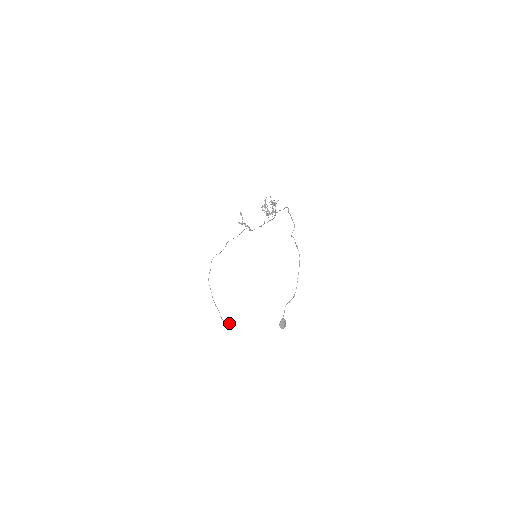
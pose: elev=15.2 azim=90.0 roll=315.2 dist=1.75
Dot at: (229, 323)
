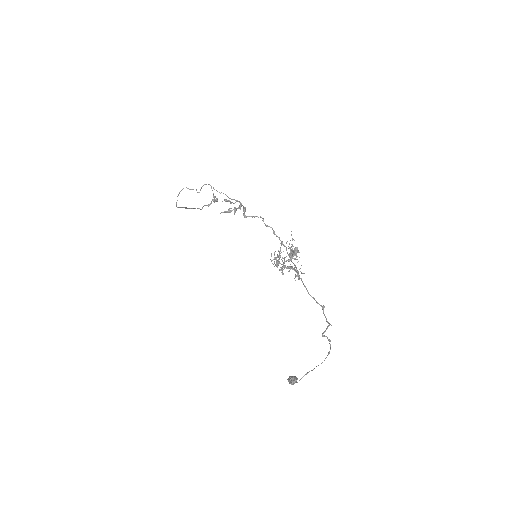
Dot at: (214, 197)
